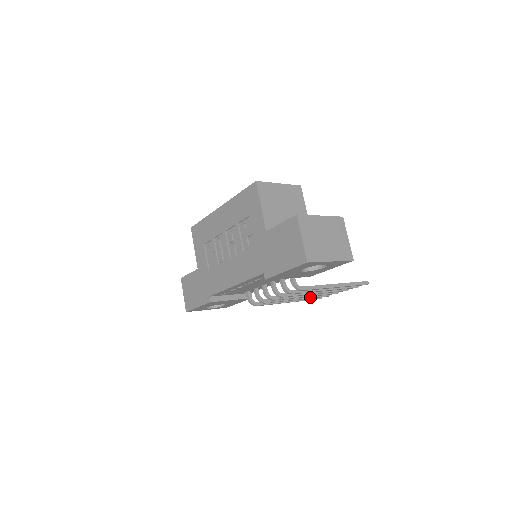
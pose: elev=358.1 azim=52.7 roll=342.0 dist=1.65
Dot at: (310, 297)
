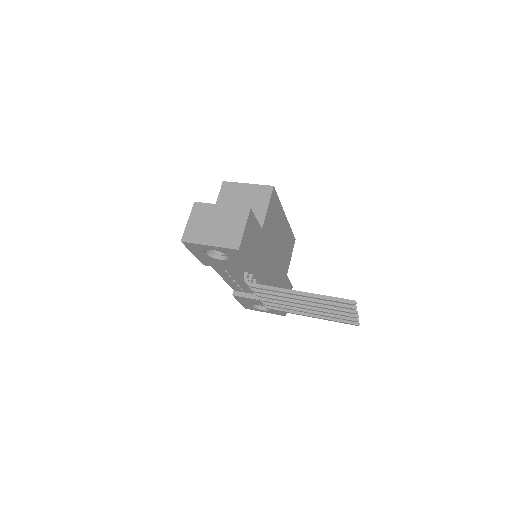
Dot at: (325, 314)
